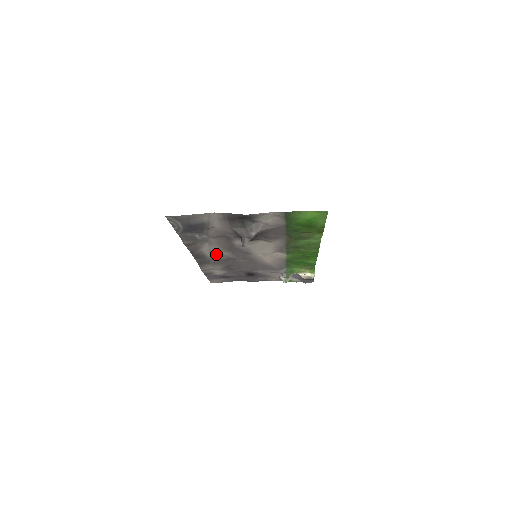
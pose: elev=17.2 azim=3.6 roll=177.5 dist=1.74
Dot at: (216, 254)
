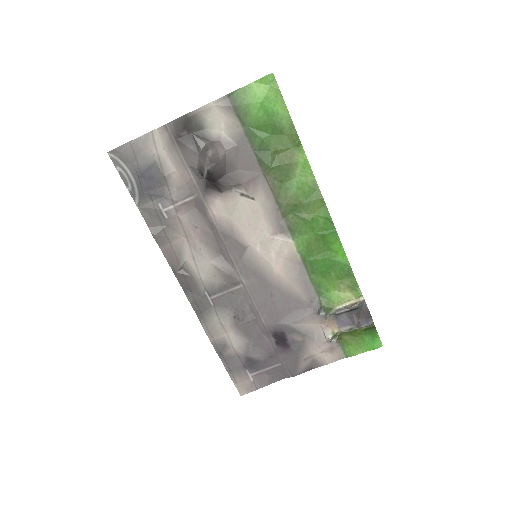
Dot at: (205, 268)
